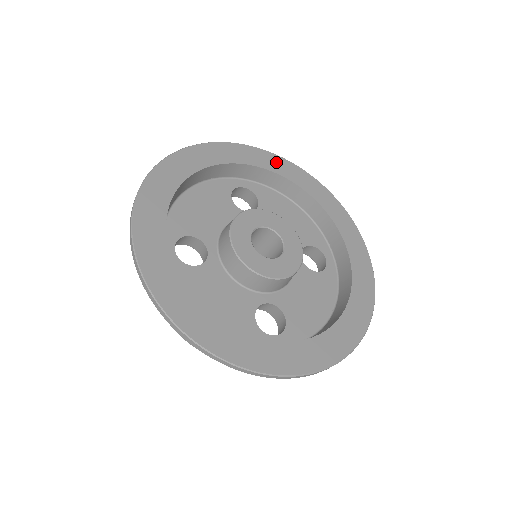
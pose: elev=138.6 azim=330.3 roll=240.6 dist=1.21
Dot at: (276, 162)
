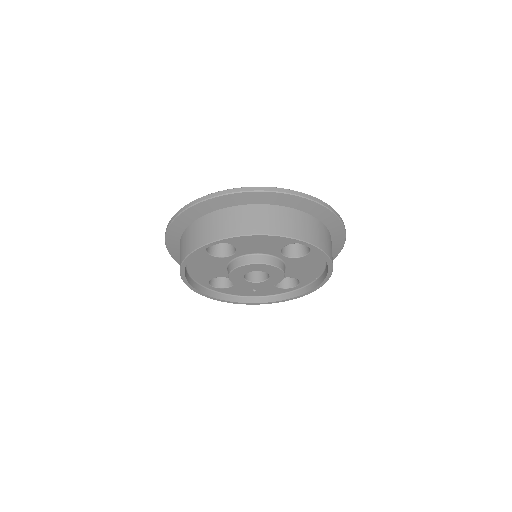
Dot at: occluded
